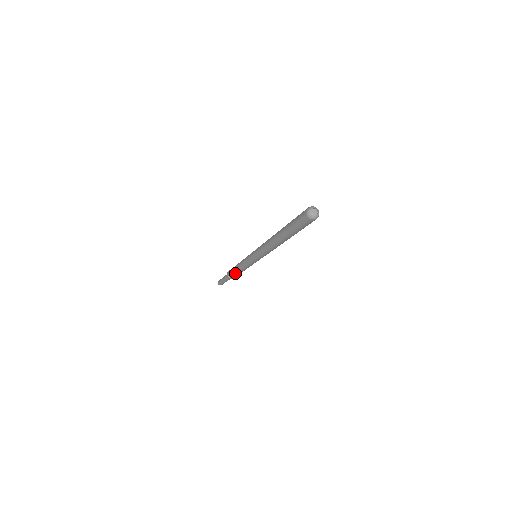
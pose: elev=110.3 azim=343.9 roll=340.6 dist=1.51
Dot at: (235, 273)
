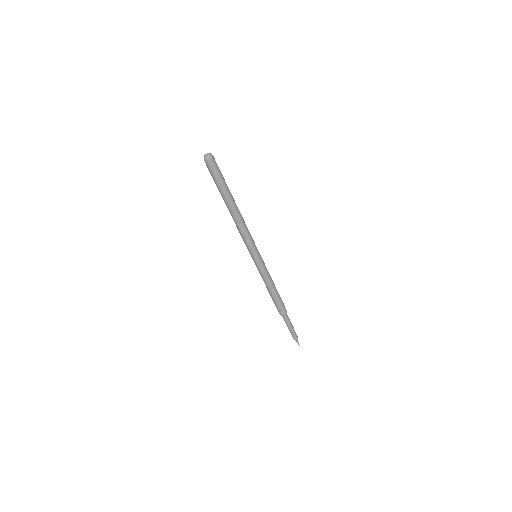
Dot at: (272, 298)
